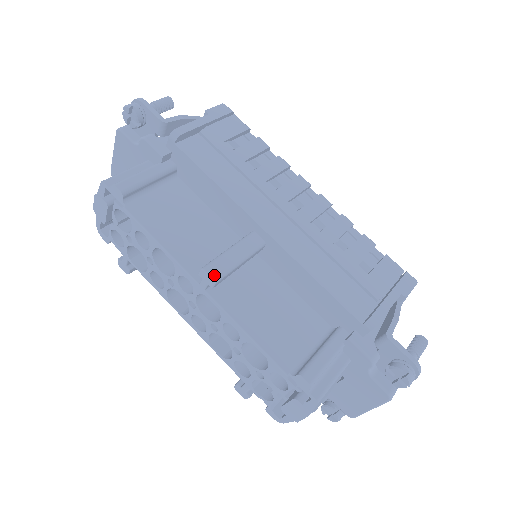
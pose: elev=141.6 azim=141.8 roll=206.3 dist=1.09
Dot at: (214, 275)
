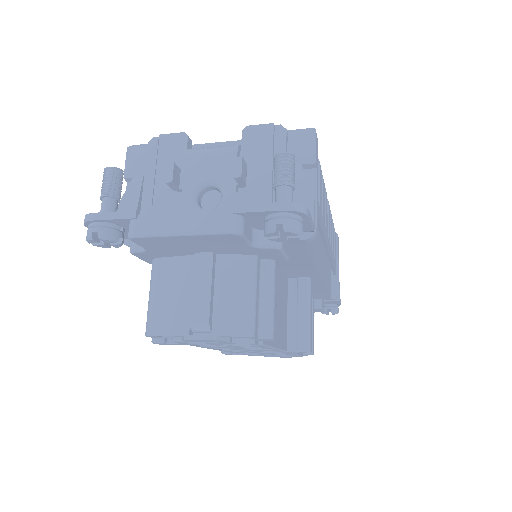
Dot at: occluded
